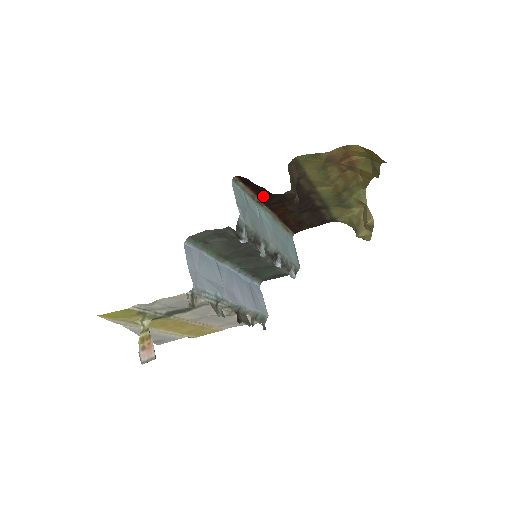
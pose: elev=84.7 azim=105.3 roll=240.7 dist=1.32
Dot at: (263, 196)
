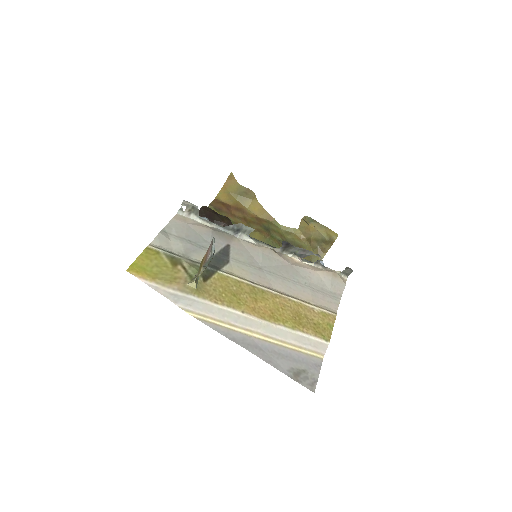
Dot at: occluded
